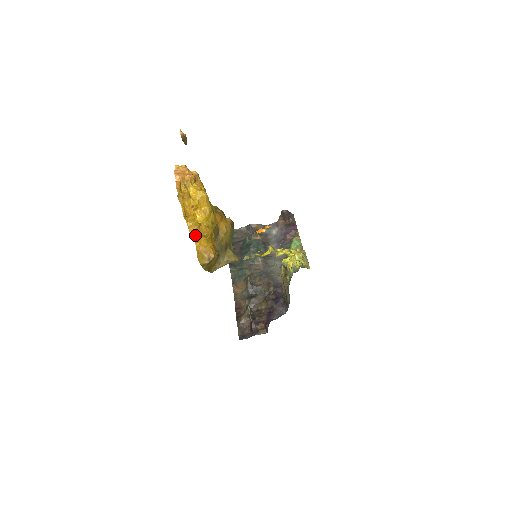
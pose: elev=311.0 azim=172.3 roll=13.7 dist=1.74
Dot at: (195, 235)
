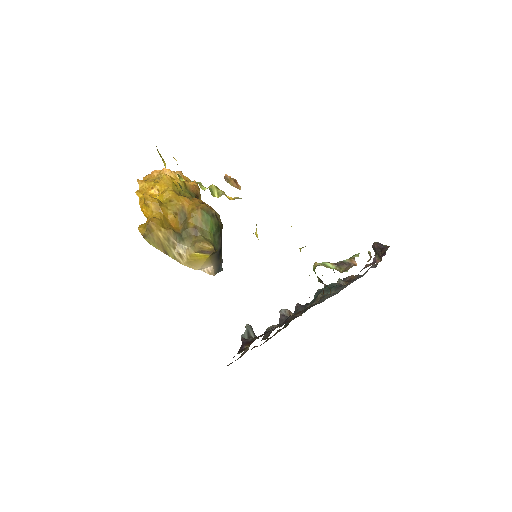
Dot at: (143, 208)
